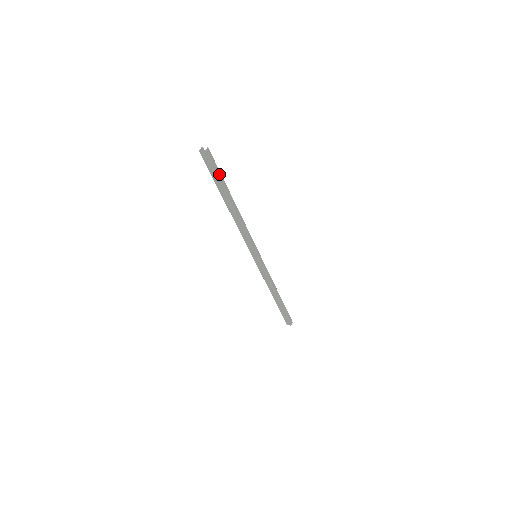
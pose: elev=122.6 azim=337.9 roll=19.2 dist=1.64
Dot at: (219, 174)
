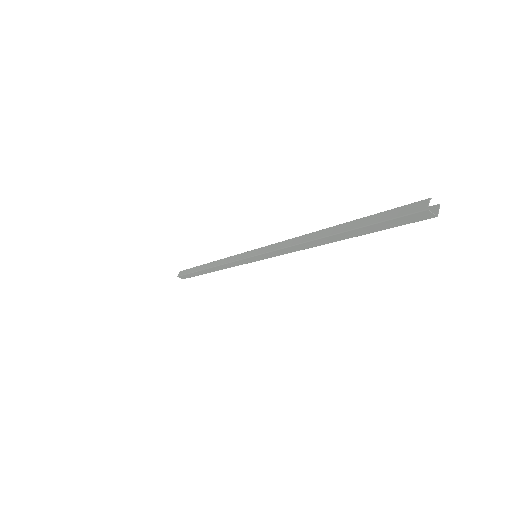
Dot at: occluded
